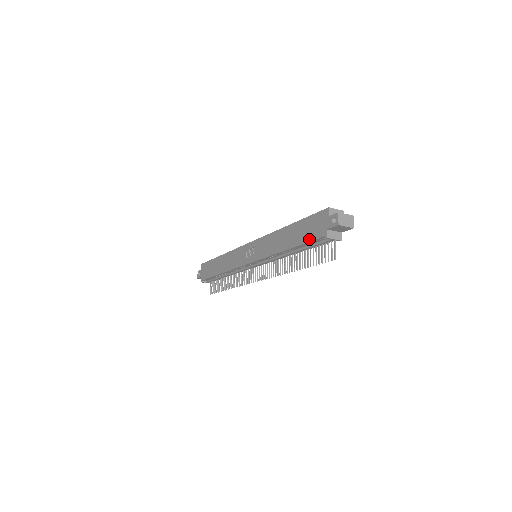
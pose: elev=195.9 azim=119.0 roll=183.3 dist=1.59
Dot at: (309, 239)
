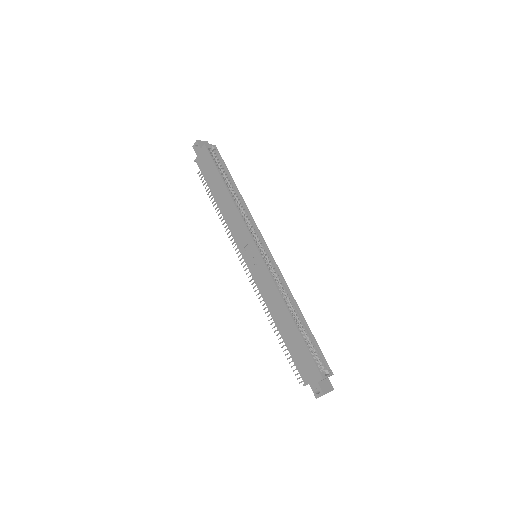
Dot at: (295, 361)
